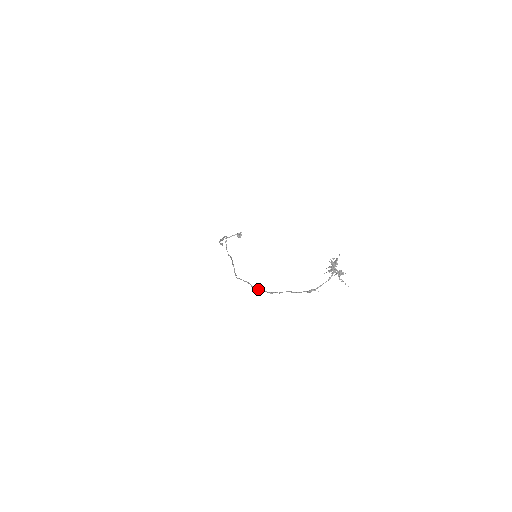
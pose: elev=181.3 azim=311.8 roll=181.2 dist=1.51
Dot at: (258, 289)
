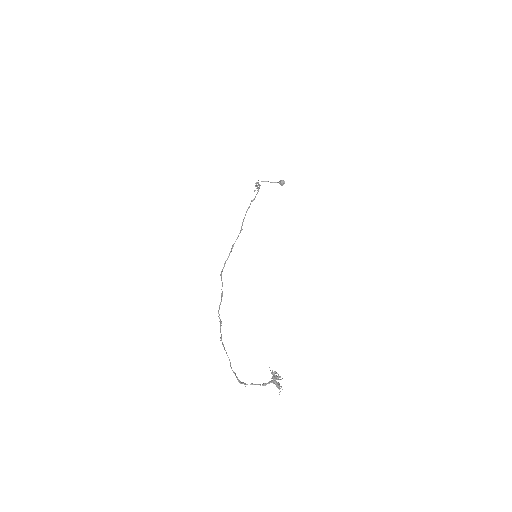
Dot at: (219, 317)
